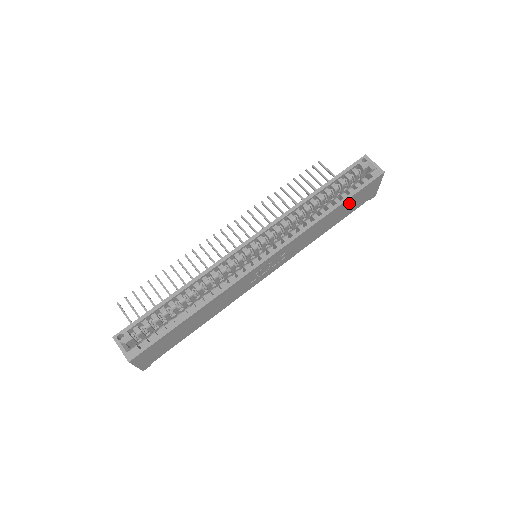
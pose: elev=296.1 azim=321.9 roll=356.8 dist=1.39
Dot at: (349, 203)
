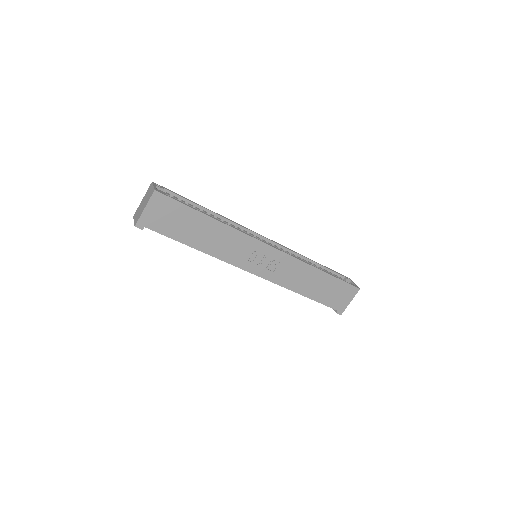
Dot at: (330, 285)
